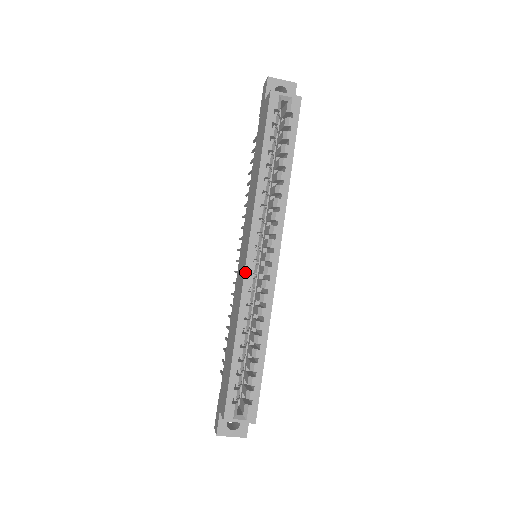
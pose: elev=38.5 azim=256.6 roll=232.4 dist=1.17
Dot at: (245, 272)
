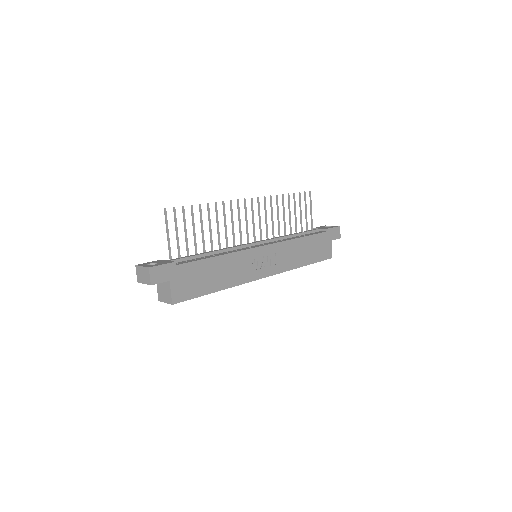
Dot at: occluded
